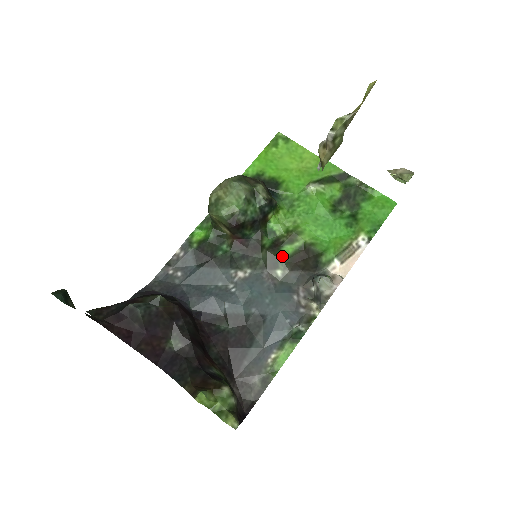
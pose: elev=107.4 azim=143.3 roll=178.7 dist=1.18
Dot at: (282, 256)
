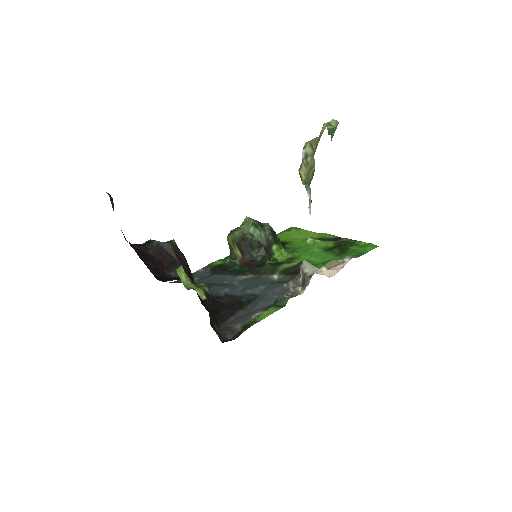
Dot at: (280, 268)
